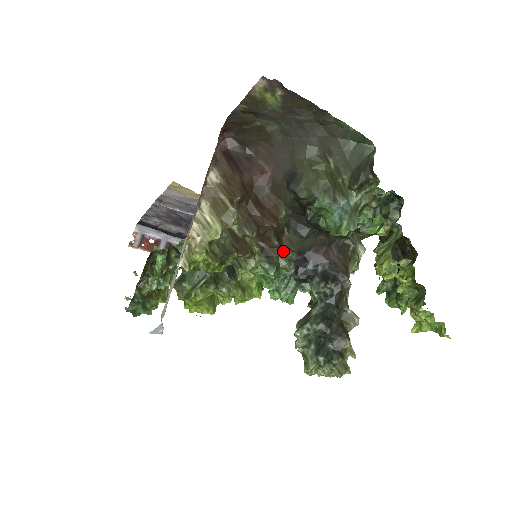
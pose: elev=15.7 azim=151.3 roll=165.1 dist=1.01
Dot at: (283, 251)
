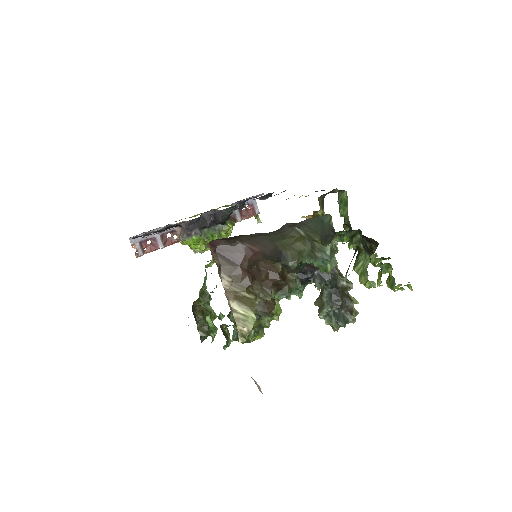
Dot at: (289, 280)
